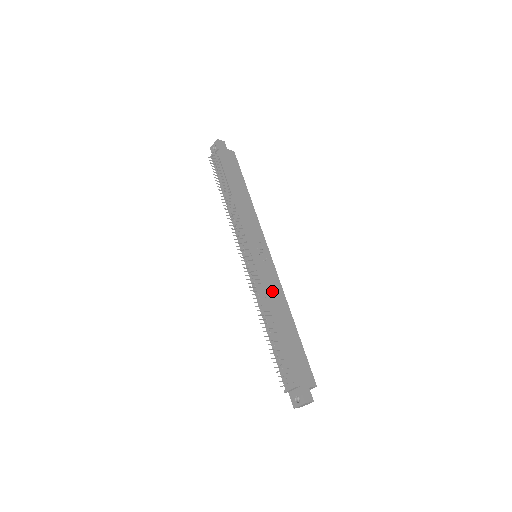
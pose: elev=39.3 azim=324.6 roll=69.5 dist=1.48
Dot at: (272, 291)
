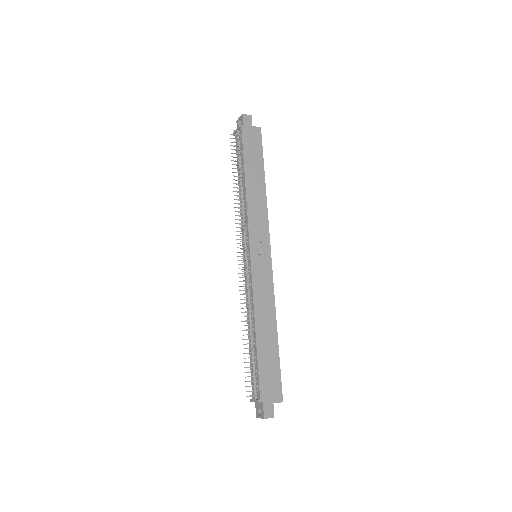
Dot at: (261, 299)
